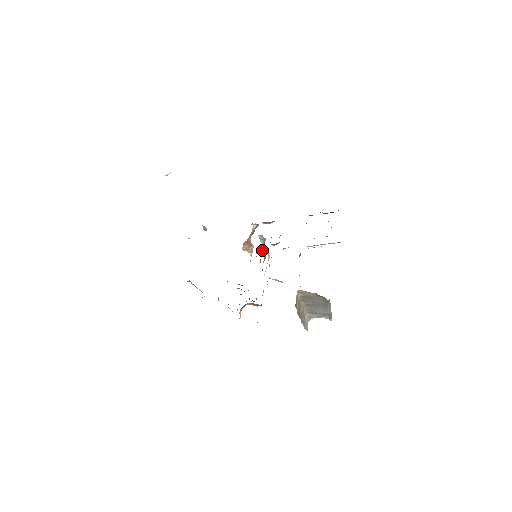
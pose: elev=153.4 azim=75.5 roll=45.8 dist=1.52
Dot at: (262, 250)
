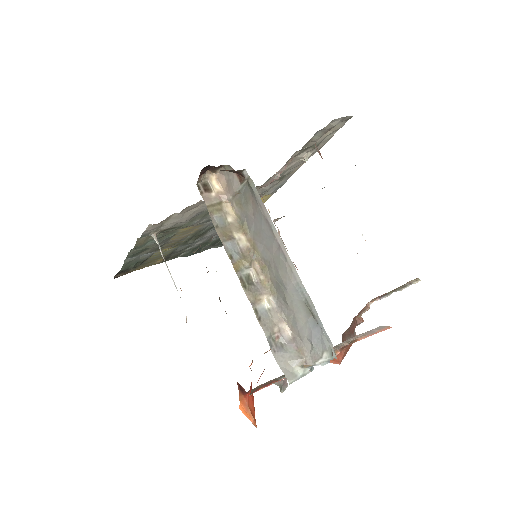
Dot at: occluded
